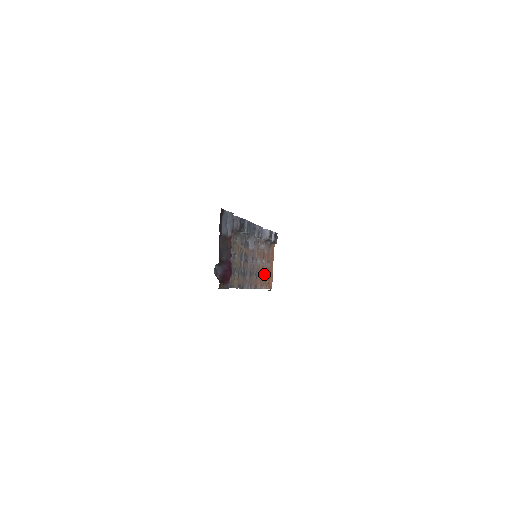
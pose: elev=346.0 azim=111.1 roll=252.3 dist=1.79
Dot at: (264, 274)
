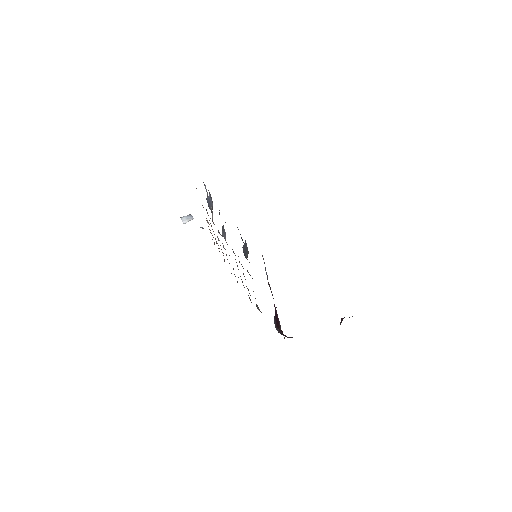
Dot at: (215, 238)
